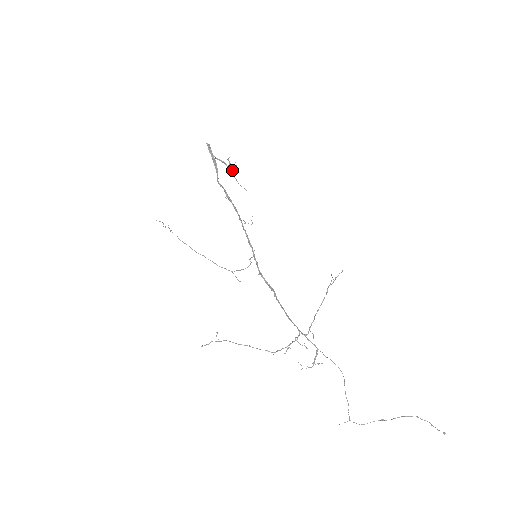
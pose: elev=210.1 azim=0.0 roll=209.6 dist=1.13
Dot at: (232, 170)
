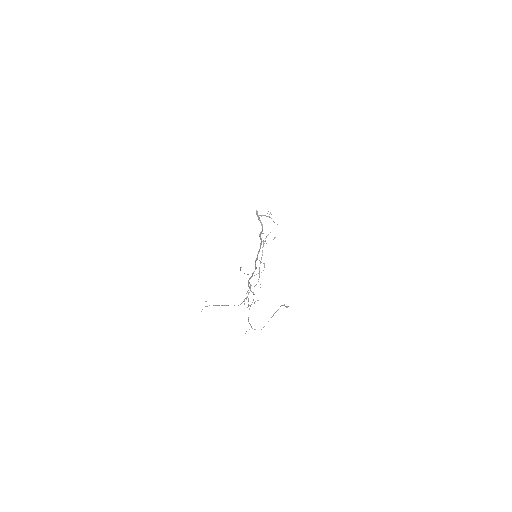
Dot at: occluded
